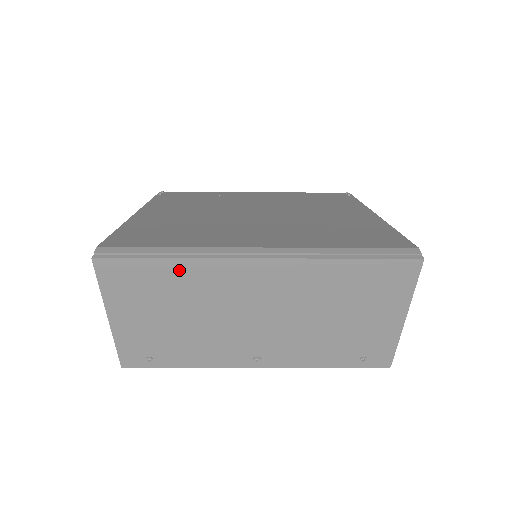
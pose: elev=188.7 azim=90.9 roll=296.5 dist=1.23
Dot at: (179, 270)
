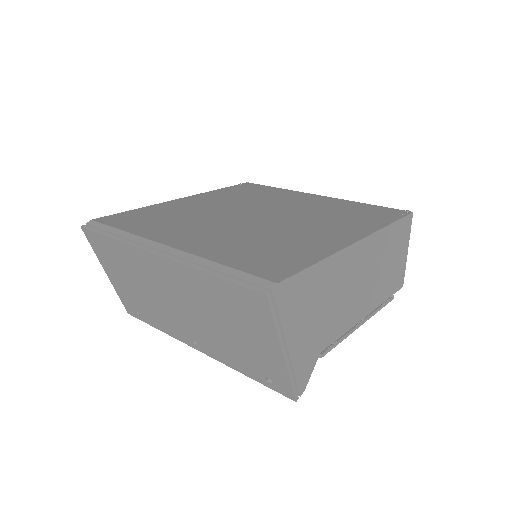
Dot at: (121, 249)
